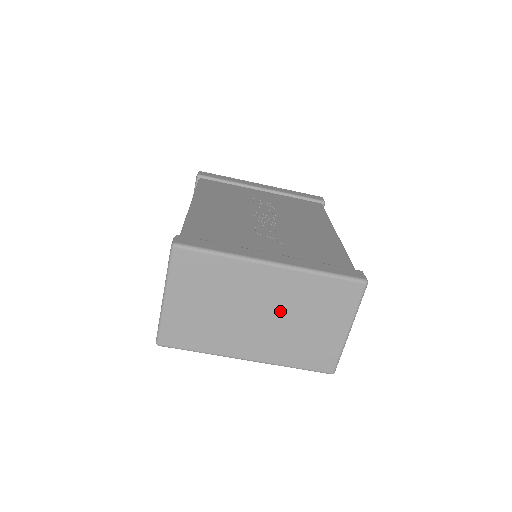
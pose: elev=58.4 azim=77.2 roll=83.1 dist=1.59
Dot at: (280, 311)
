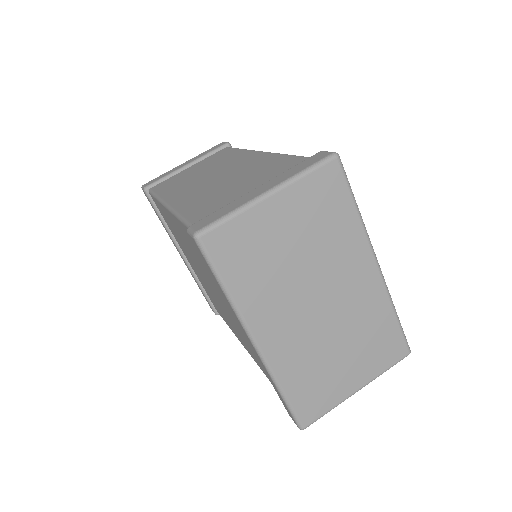
Dot at: (337, 317)
